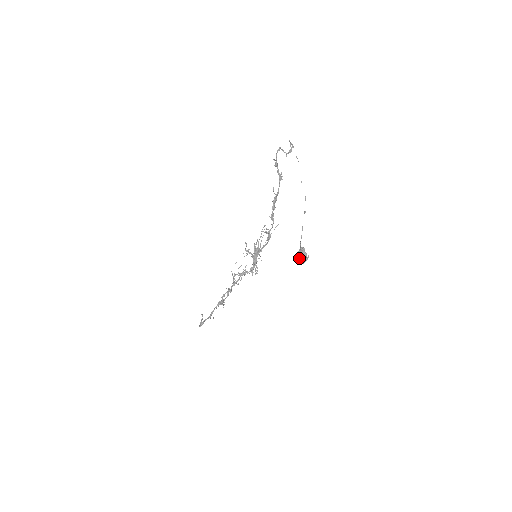
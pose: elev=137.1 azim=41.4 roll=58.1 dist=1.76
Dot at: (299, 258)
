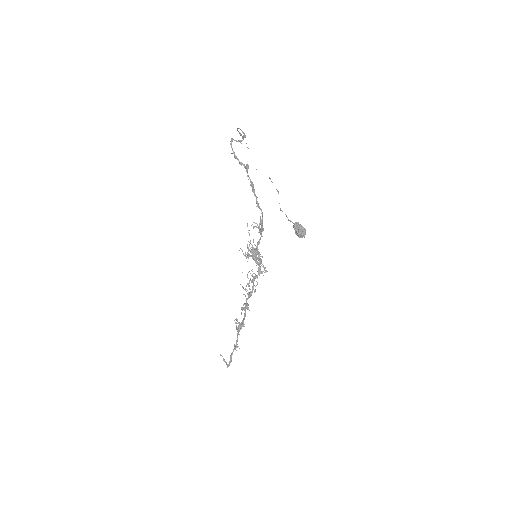
Dot at: (299, 233)
